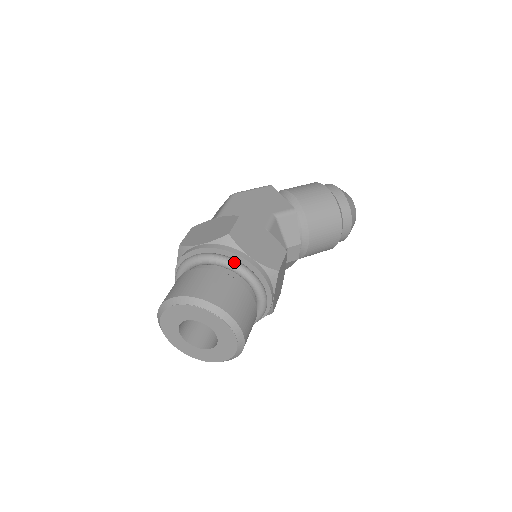
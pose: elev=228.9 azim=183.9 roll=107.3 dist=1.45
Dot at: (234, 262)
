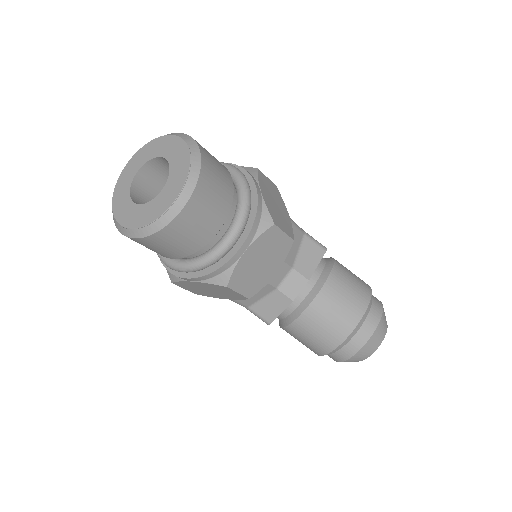
Dot at: (243, 174)
